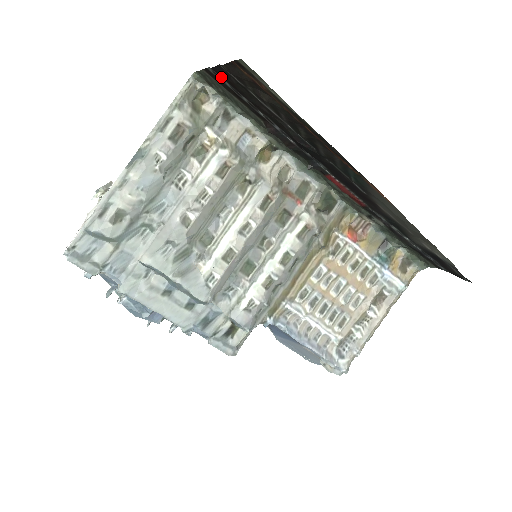
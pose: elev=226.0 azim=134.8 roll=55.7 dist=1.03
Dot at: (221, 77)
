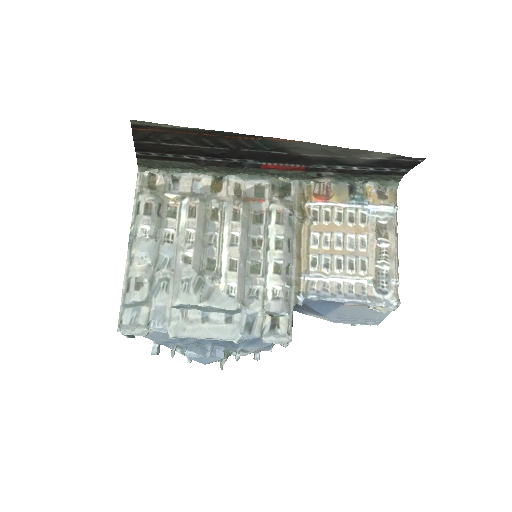
Dot at: (146, 152)
